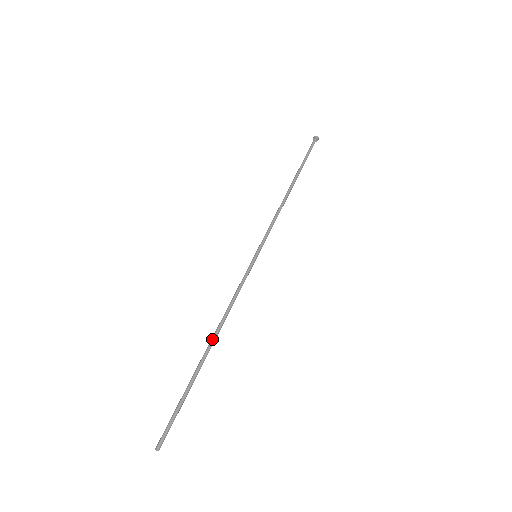
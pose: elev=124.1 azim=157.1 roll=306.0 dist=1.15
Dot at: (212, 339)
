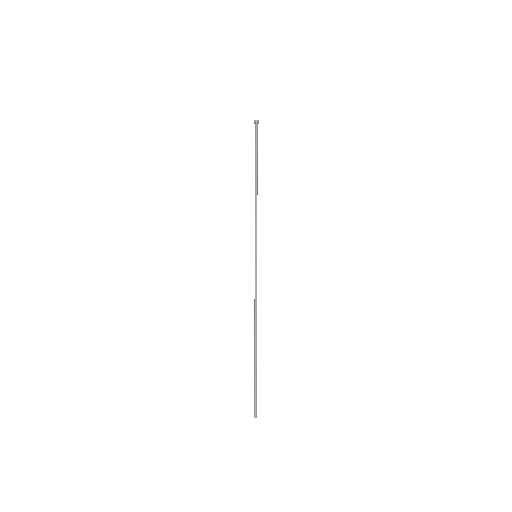
Dot at: (256, 334)
